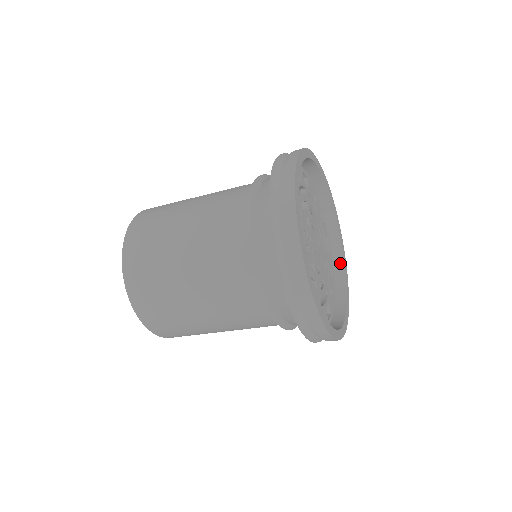
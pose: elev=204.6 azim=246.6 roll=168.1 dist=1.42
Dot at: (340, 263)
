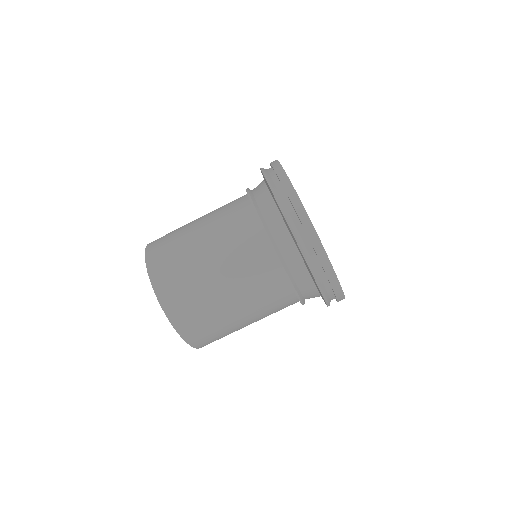
Dot at: occluded
